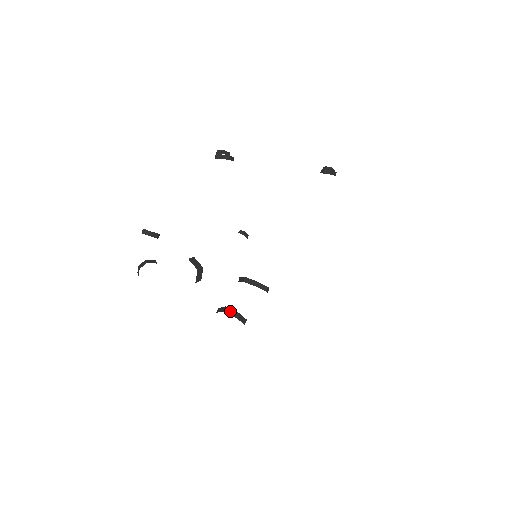
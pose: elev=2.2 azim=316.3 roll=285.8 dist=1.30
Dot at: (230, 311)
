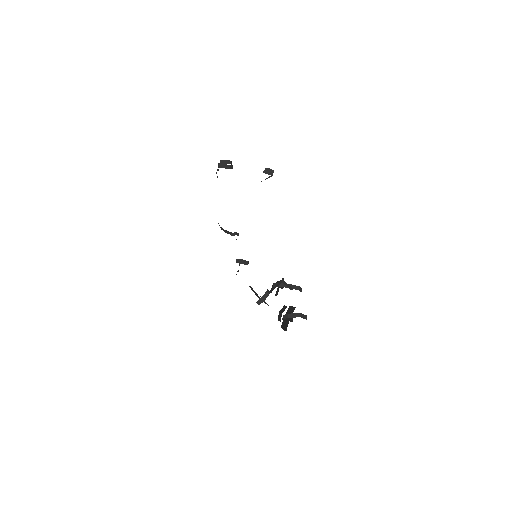
Dot at: (303, 316)
